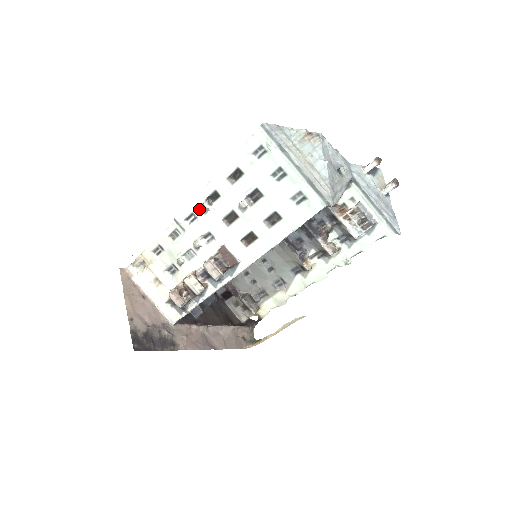
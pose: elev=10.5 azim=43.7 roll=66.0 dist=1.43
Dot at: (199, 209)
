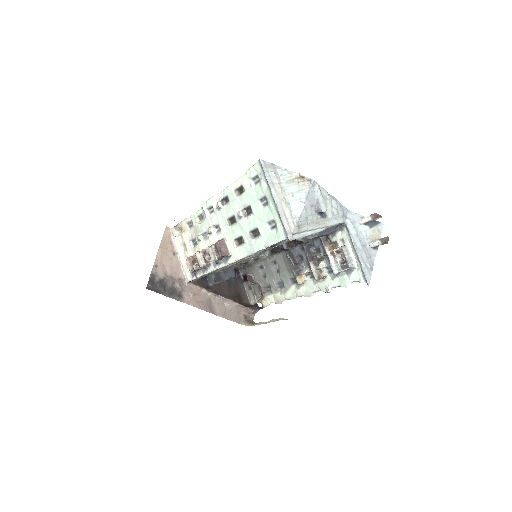
Dot at: (216, 205)
